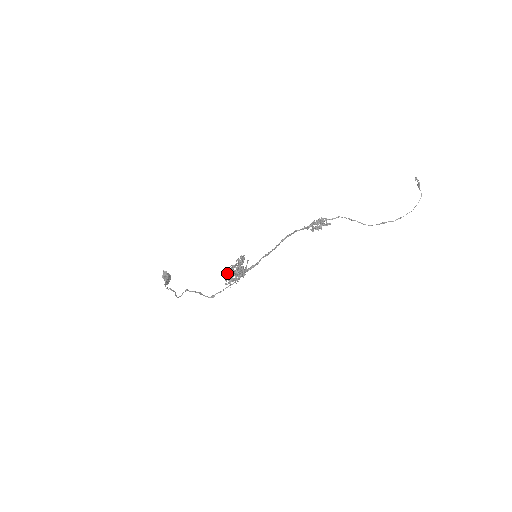
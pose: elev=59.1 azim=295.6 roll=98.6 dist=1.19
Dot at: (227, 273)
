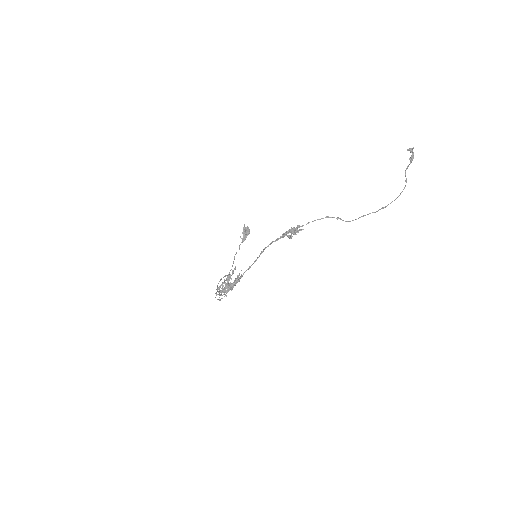
Dot at: (219, 289)
